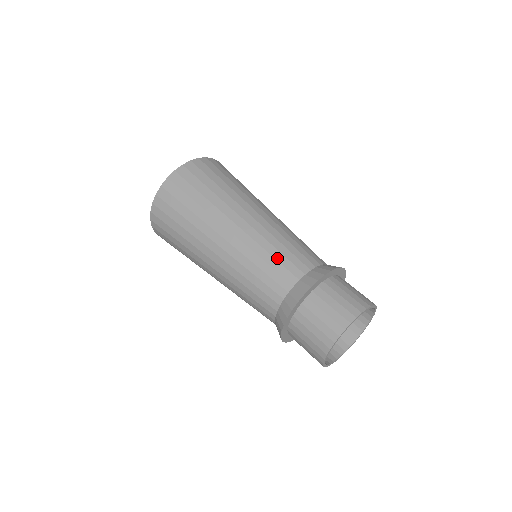
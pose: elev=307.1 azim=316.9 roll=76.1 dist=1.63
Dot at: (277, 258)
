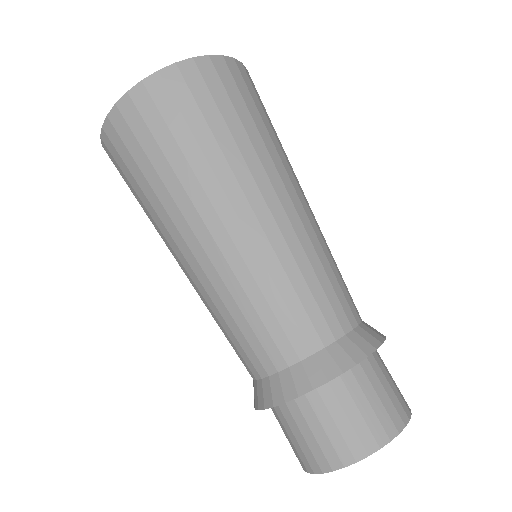
Dot at: (229, 337)
